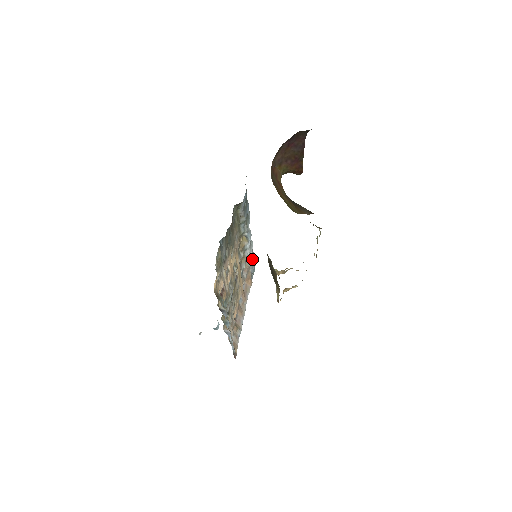
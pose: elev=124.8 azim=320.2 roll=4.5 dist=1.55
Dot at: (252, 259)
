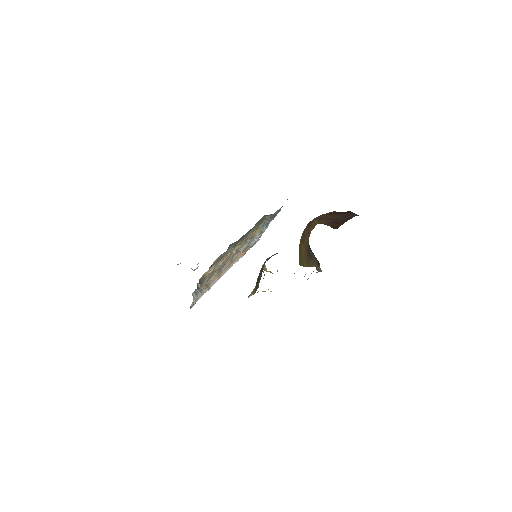
Dot at: occluded
